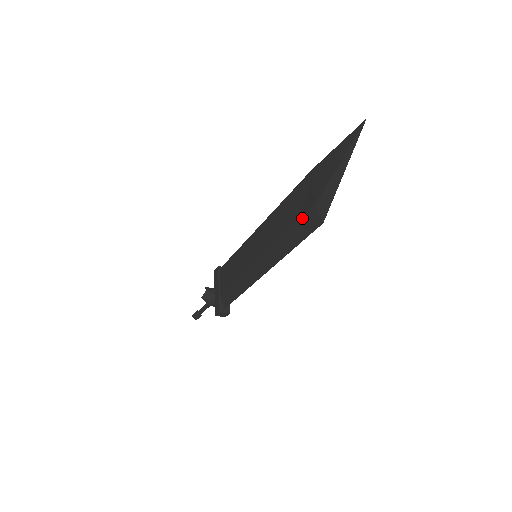
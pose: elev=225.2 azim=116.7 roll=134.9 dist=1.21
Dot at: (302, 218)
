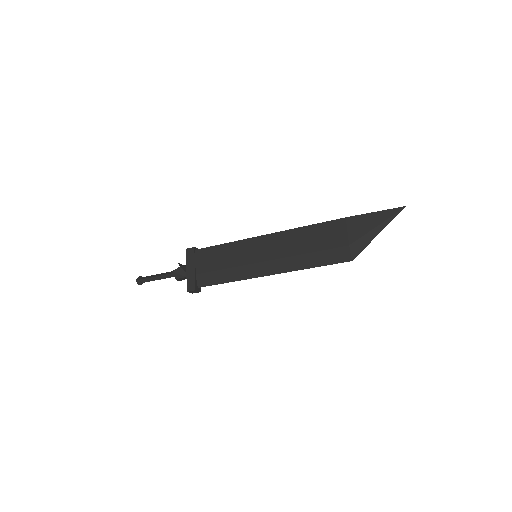
Dot at: (331, 250)
